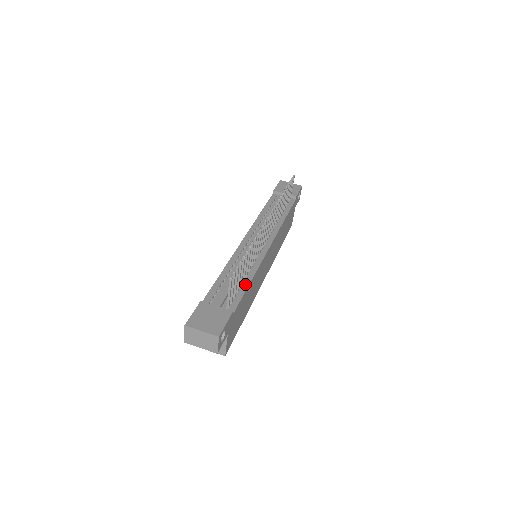
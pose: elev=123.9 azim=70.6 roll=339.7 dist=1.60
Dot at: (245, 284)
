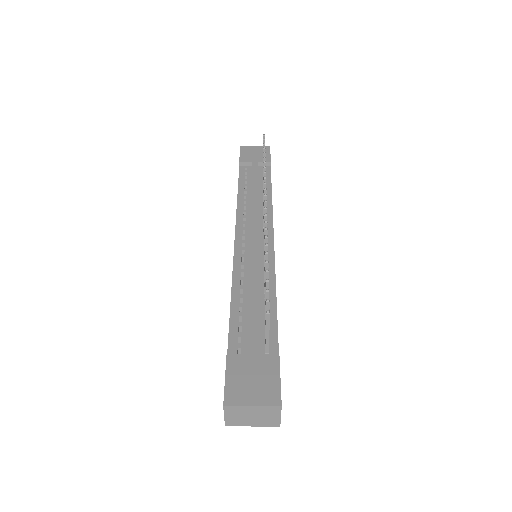
Dot at: (271, 305)
